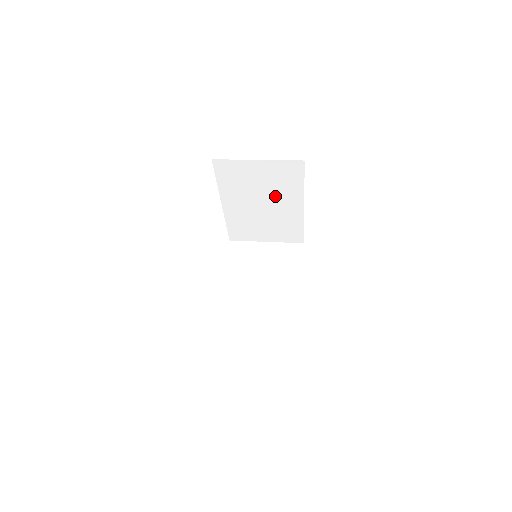
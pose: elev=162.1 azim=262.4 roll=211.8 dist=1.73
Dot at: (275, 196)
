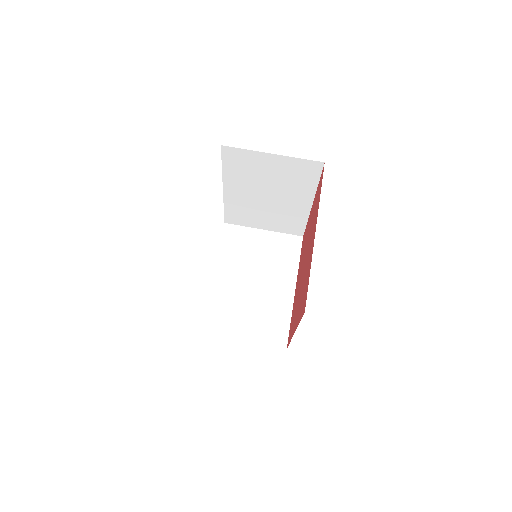
Dot at: (283, 190)
